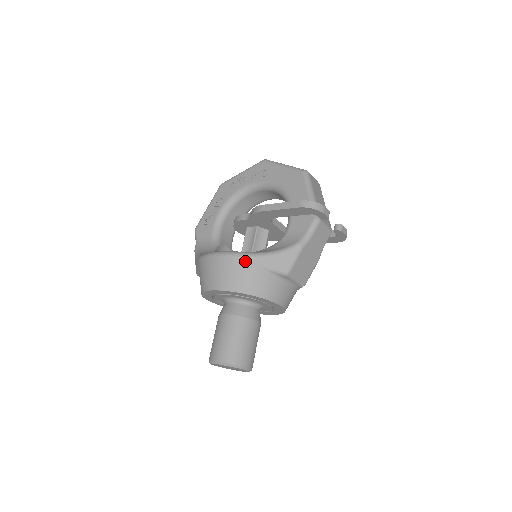
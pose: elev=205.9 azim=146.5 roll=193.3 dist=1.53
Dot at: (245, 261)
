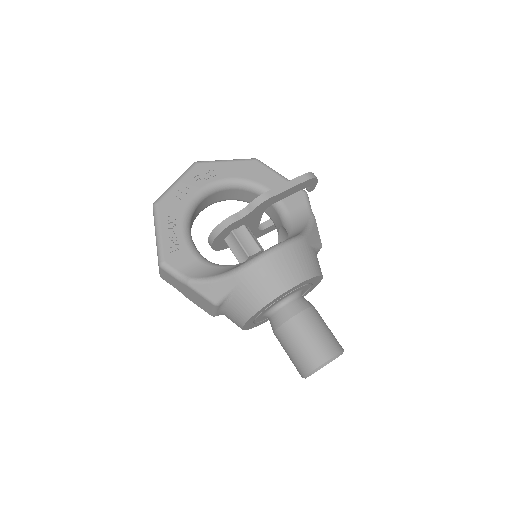
Dot at: (302, 244)
